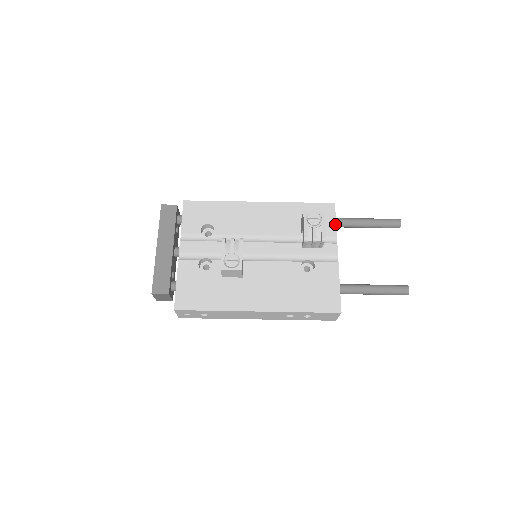
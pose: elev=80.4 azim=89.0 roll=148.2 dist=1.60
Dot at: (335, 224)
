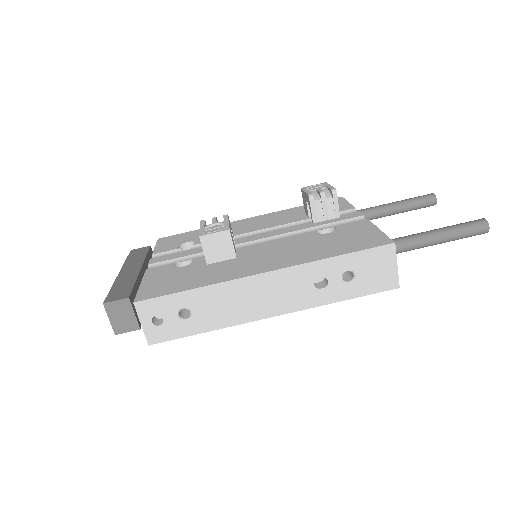
Dot at: (349, 204)
